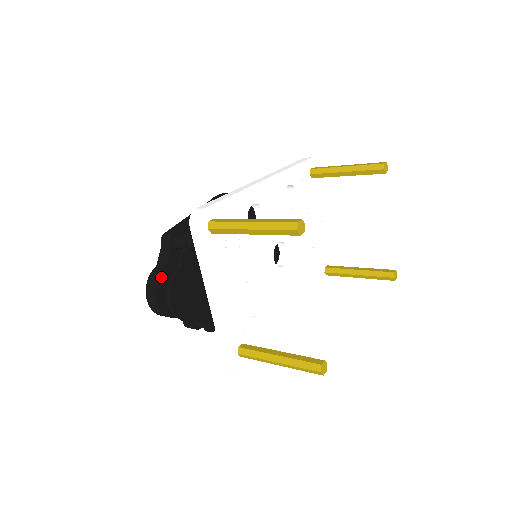
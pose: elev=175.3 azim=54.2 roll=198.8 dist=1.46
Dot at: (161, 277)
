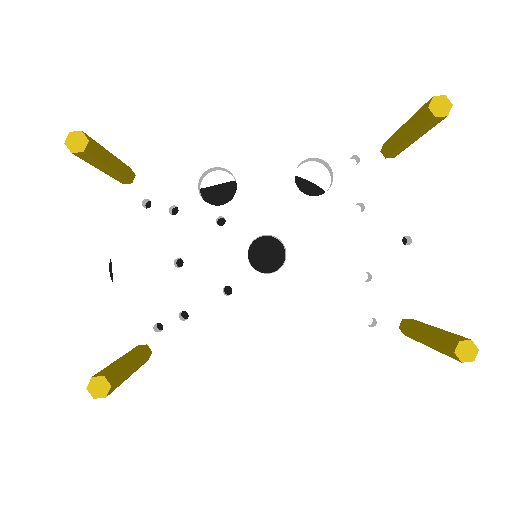
Dot at: occluded
